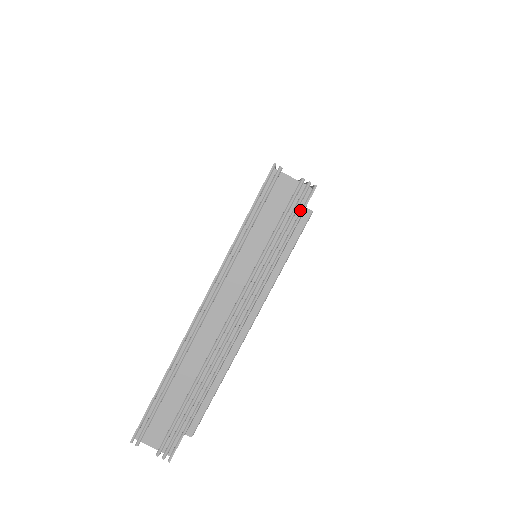
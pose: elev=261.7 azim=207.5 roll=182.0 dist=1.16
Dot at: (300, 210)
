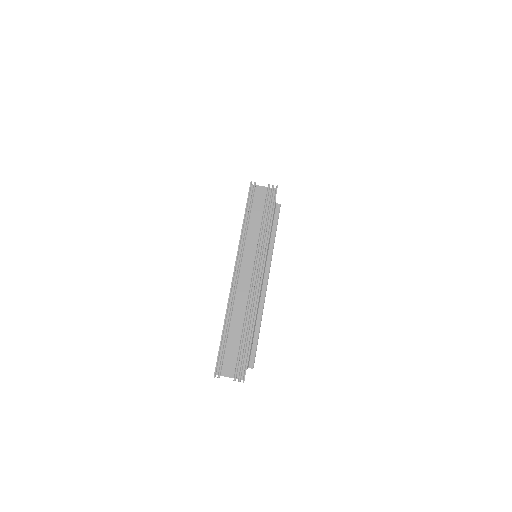
Dot at: (273, 201)
